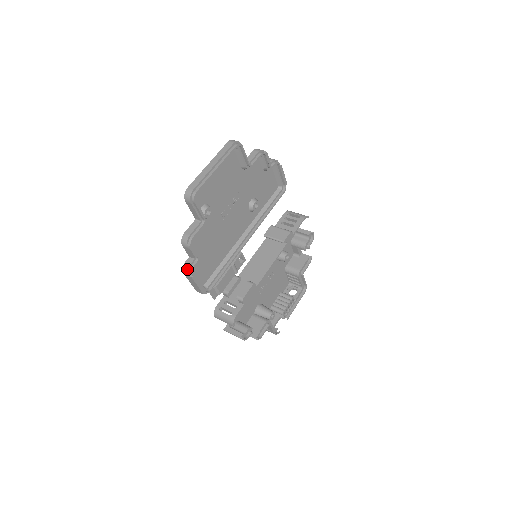
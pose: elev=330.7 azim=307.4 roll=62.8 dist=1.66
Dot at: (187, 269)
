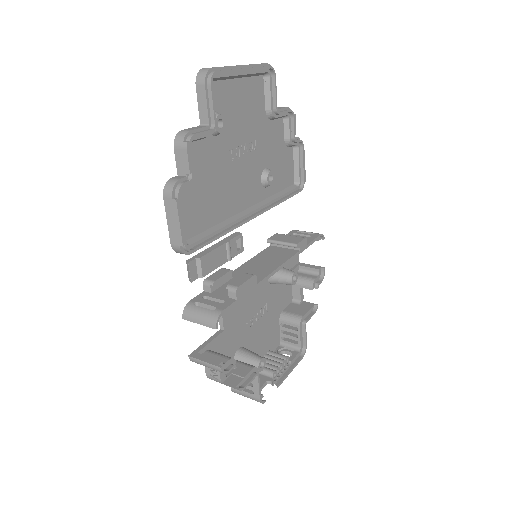
Dot at: (172, 185)
